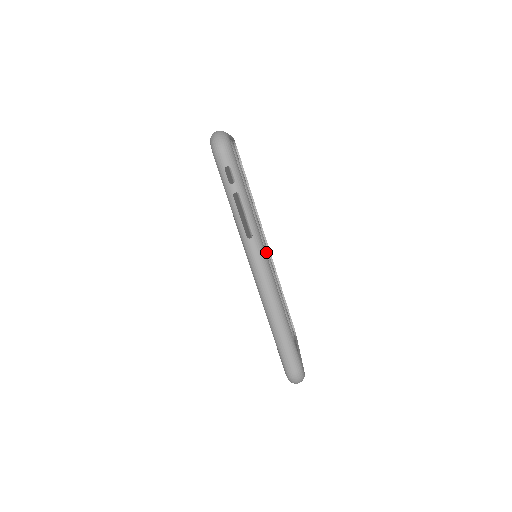
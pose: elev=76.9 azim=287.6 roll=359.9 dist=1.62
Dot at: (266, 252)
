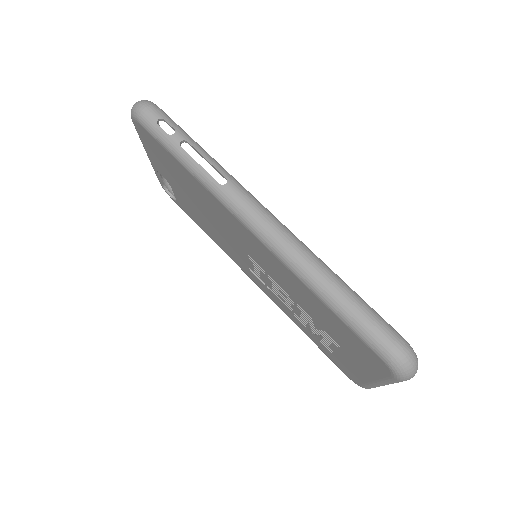
Dot at: occluded
